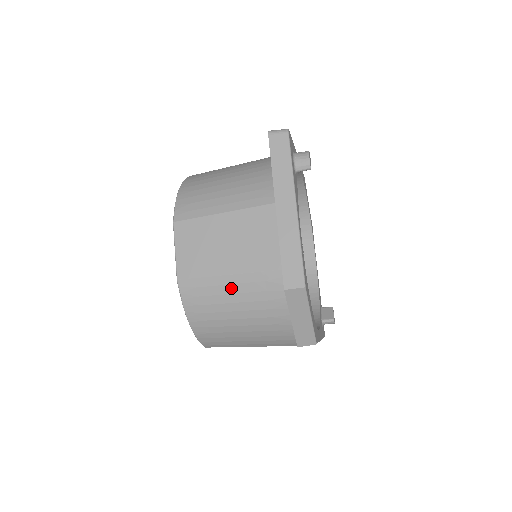
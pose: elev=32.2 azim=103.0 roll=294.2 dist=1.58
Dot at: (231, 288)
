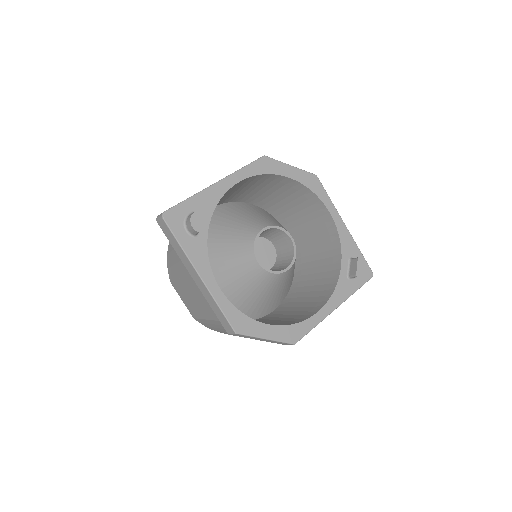
Dot at: (214, 326)
